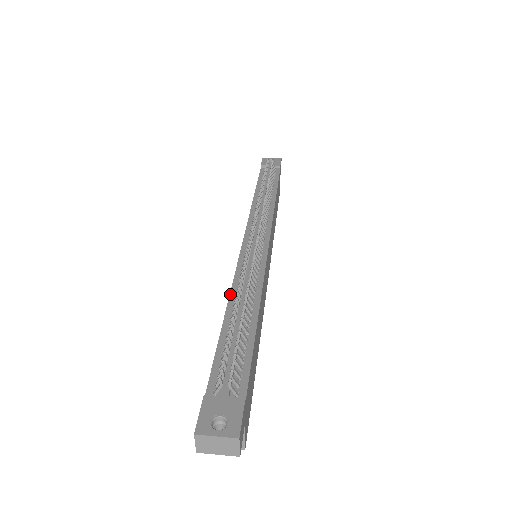
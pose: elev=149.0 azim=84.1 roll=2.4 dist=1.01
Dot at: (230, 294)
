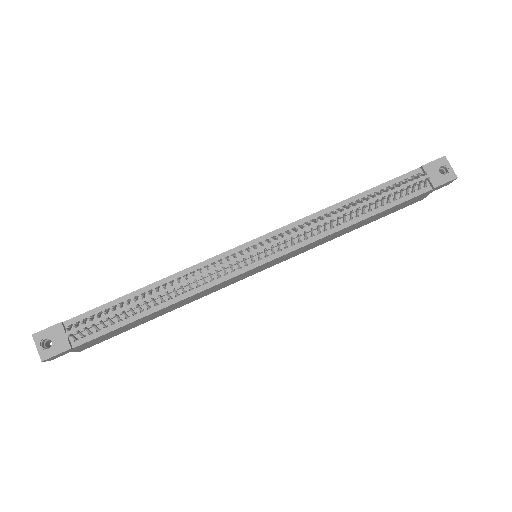
Dot at: (170, 276)
